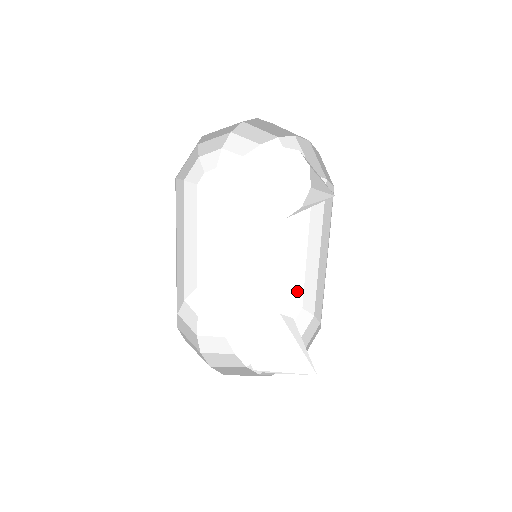
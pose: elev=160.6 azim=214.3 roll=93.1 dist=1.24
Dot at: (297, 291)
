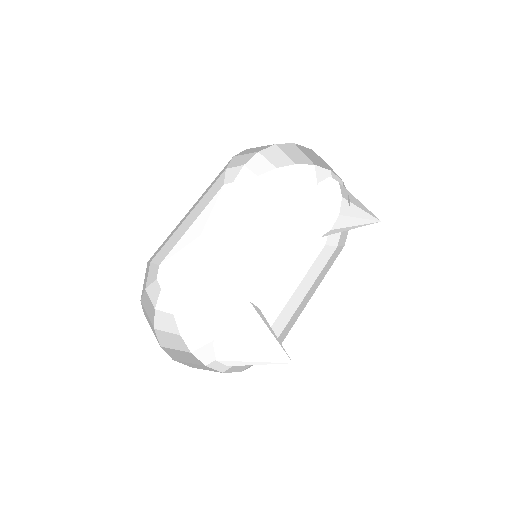
Dot at: occluded
